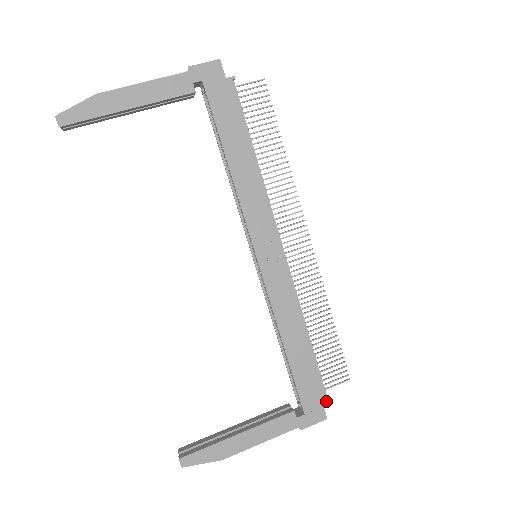
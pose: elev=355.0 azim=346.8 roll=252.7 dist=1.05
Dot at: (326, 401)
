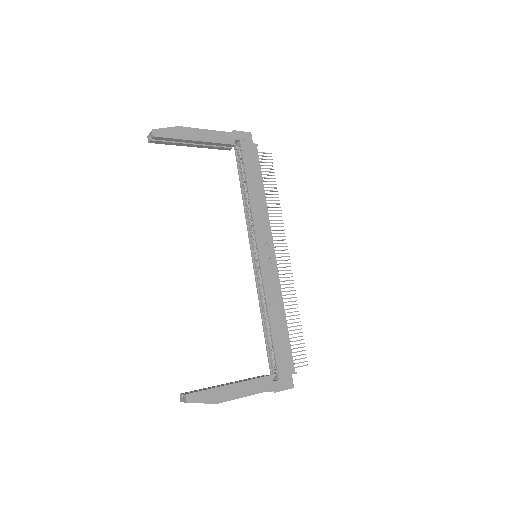
Dot at: (294, 373)
